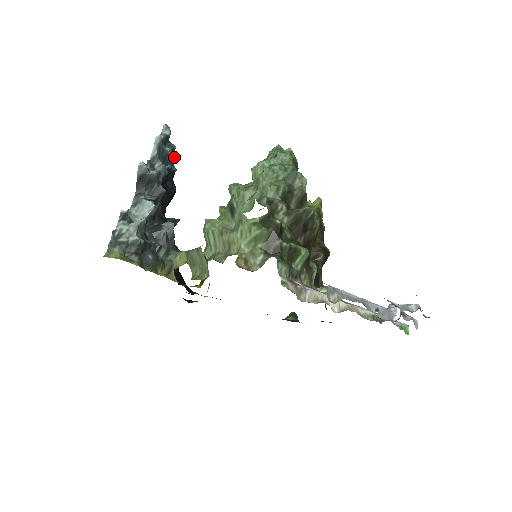
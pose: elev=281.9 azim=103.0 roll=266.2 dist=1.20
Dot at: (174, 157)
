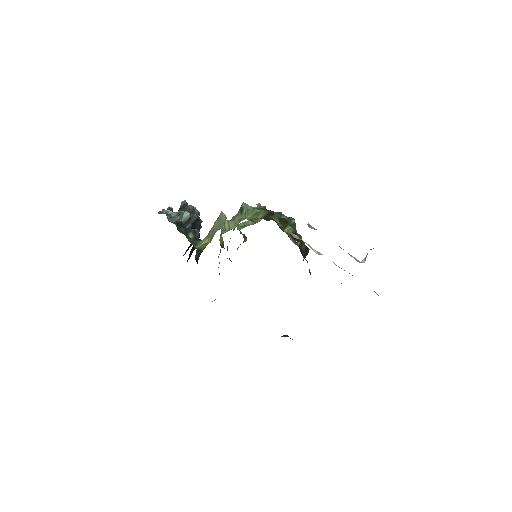
Dot at: (201, 221)
